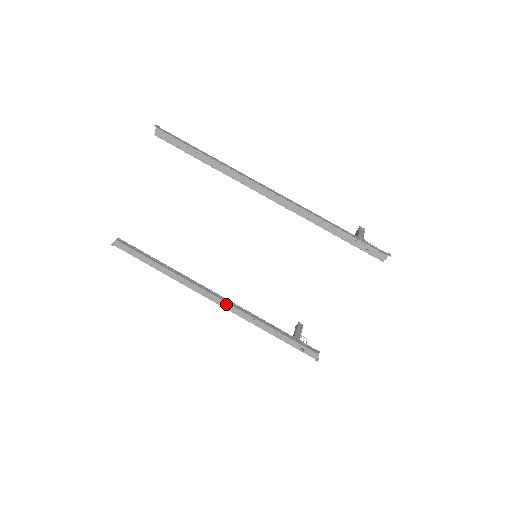
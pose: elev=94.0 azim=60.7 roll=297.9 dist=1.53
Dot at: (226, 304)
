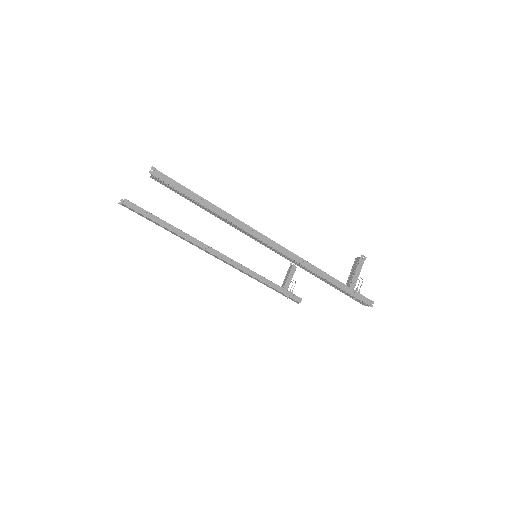
Dot at: (228, 263)
